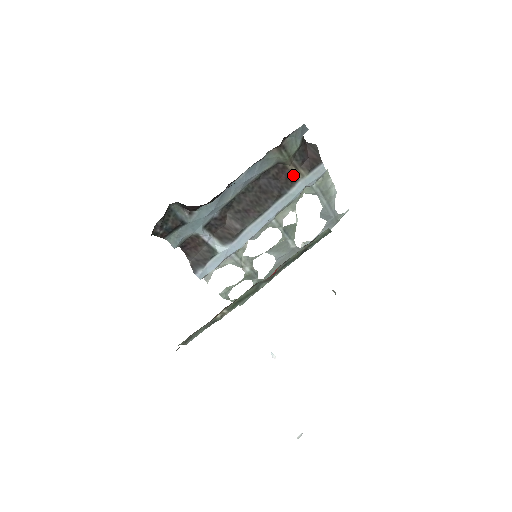
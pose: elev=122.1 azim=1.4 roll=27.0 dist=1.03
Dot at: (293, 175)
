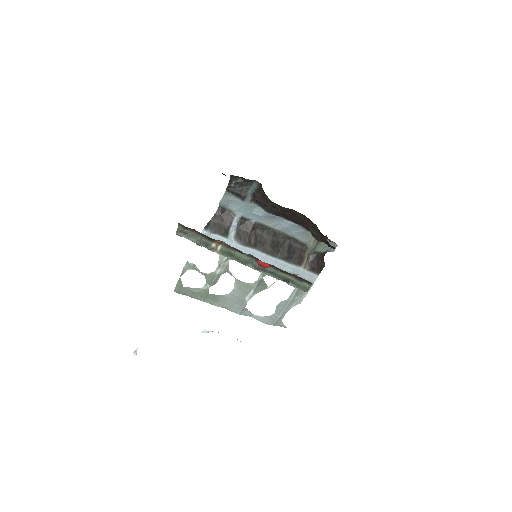
Dot at: (302, 260)
